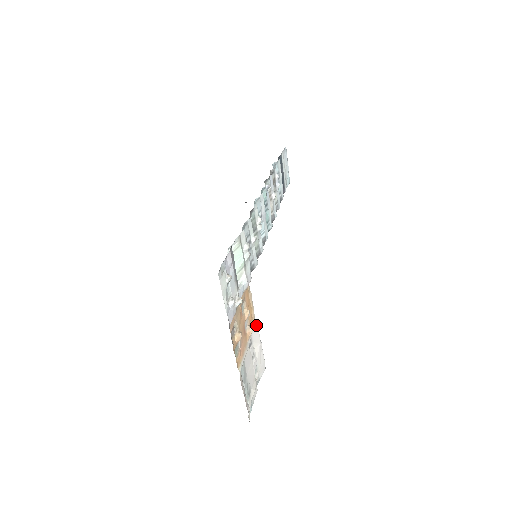
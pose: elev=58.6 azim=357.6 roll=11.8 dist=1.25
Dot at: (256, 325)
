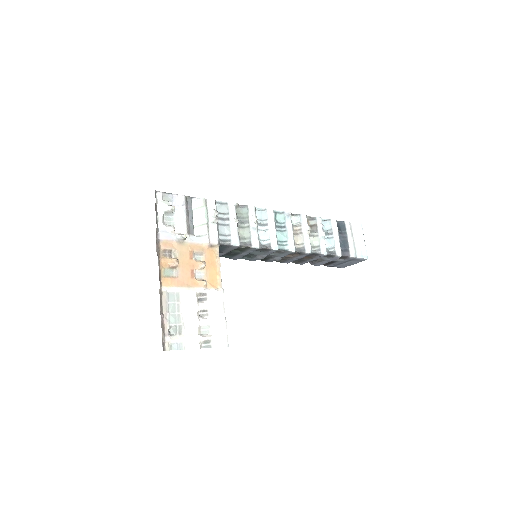
Dot at: (220, 291)
